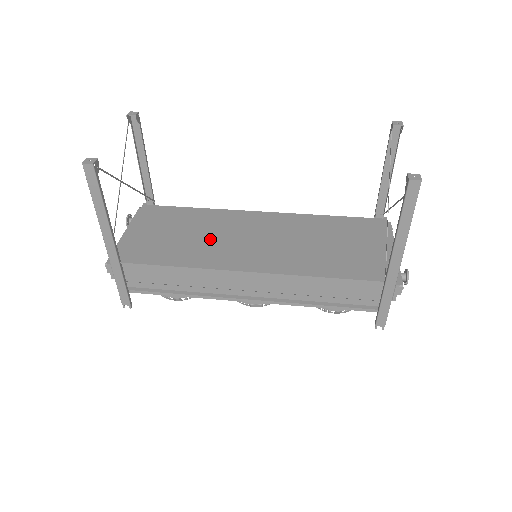
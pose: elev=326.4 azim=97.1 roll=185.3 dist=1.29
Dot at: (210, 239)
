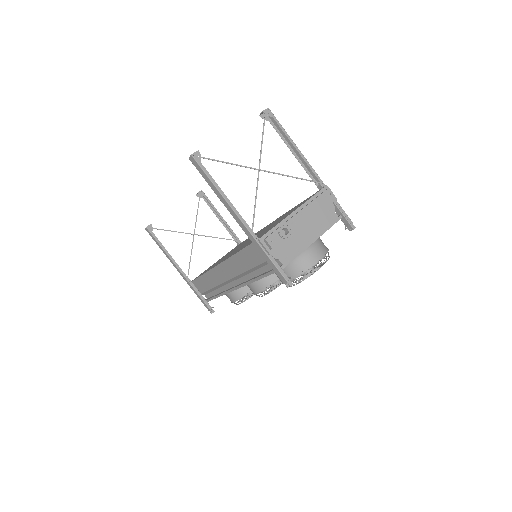
Dot at: occluded
